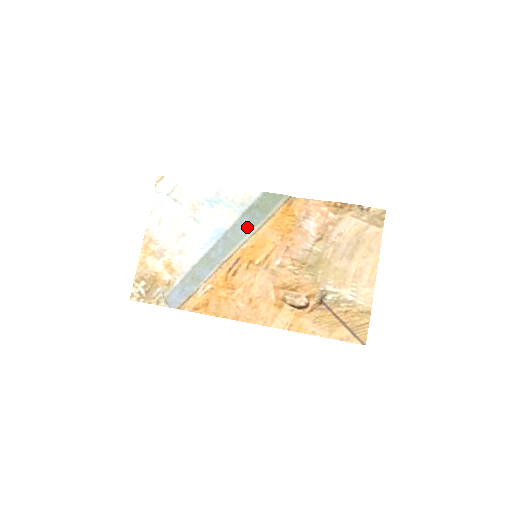
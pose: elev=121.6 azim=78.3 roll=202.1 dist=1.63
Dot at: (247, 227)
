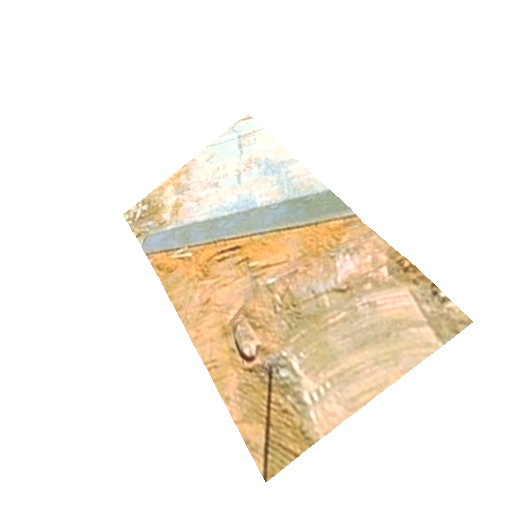
Dot at: (277, 218)
